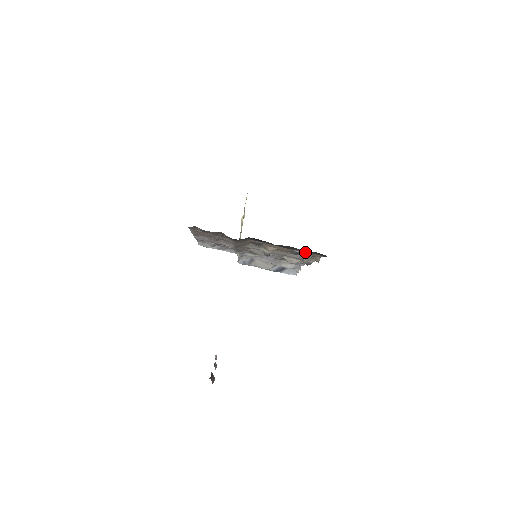
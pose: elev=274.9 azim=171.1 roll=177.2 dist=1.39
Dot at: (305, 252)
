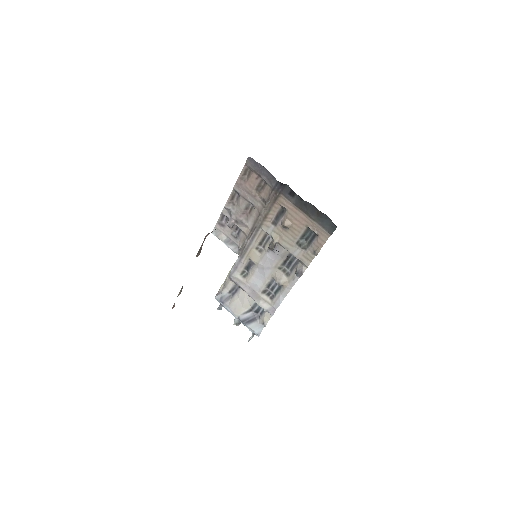
Dot at: (316, 230)
